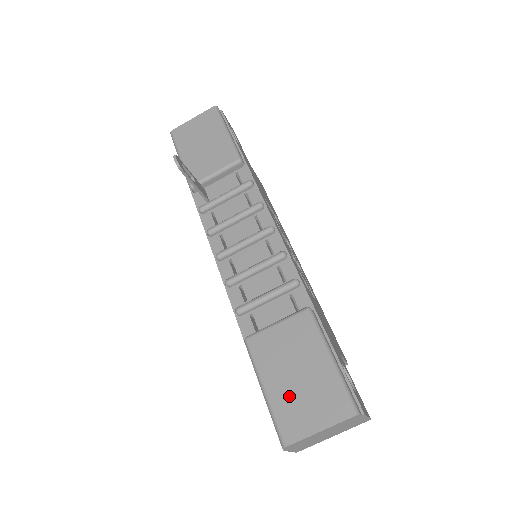
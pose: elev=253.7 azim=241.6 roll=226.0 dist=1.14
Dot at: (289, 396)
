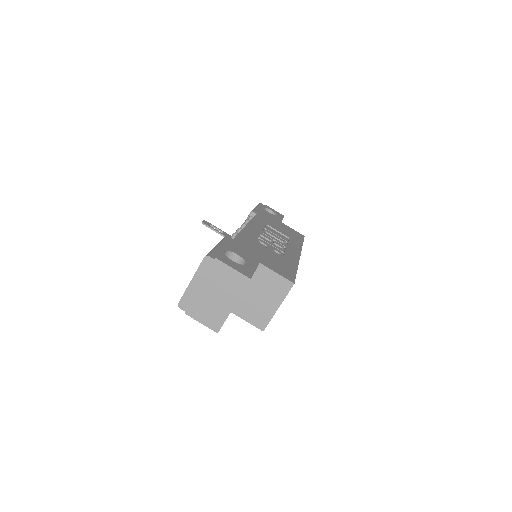
Dot at: occluded
